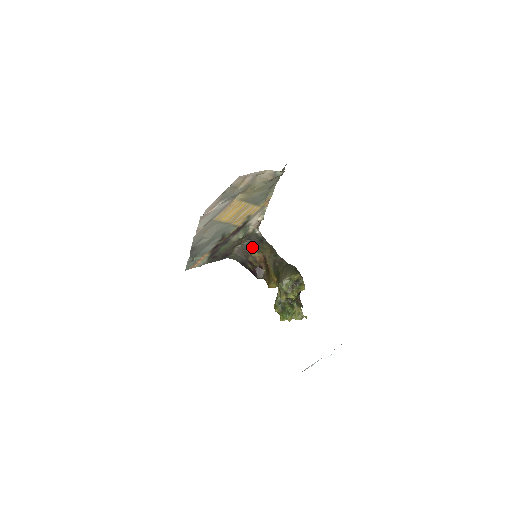
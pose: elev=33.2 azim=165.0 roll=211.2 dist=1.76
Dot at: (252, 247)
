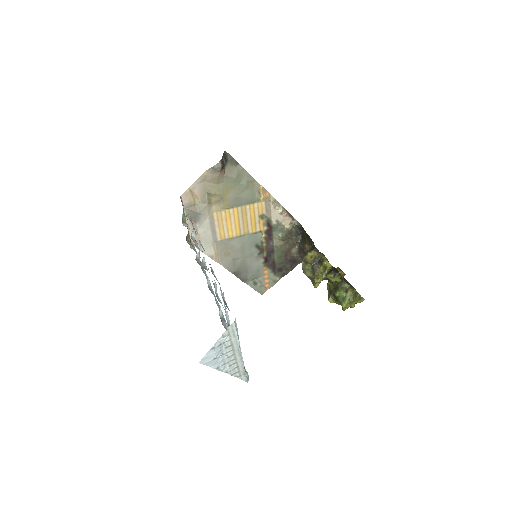
Dot at: (302, 241)
